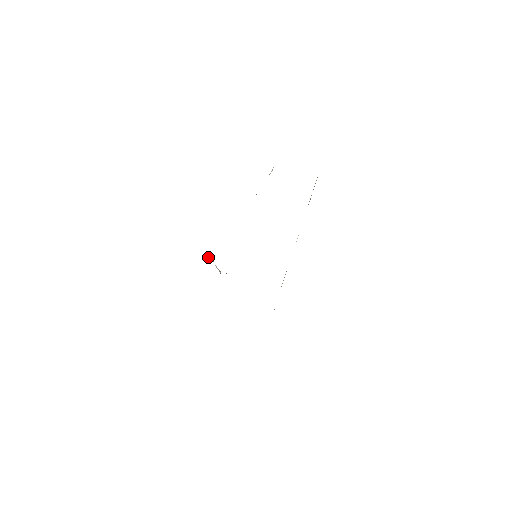
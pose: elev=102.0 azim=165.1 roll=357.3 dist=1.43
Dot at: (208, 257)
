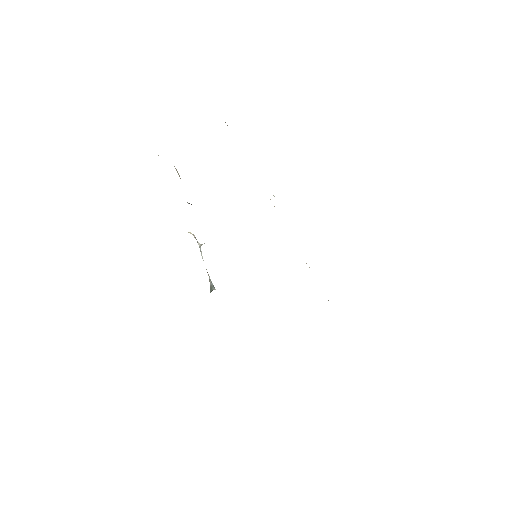
Dot at: occluded
